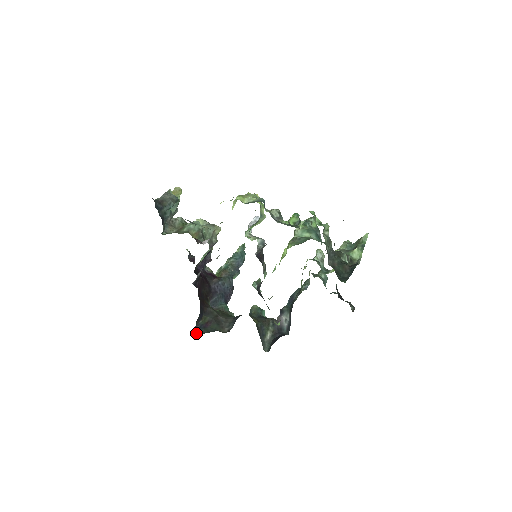
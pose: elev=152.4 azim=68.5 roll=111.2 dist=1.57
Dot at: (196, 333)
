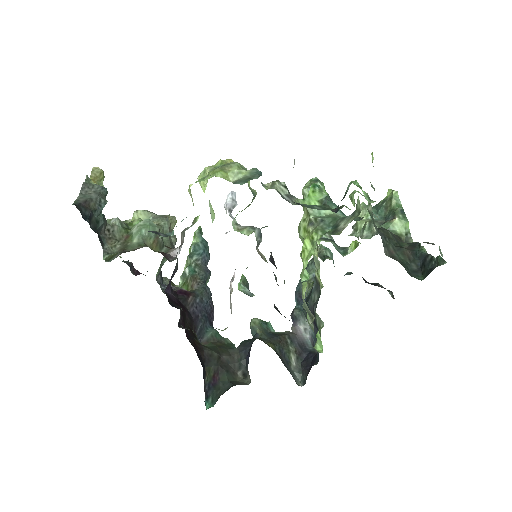
Dot at: (209, 401)
